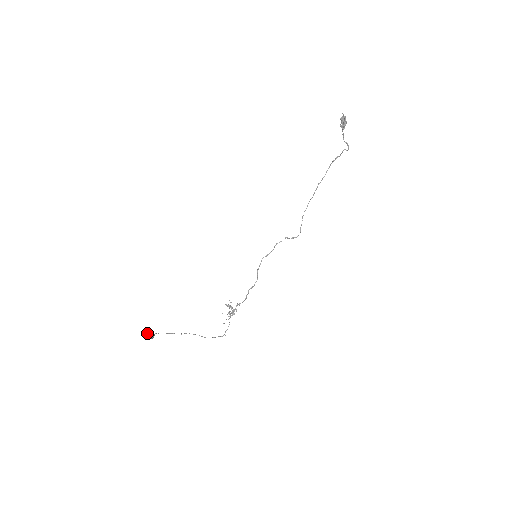
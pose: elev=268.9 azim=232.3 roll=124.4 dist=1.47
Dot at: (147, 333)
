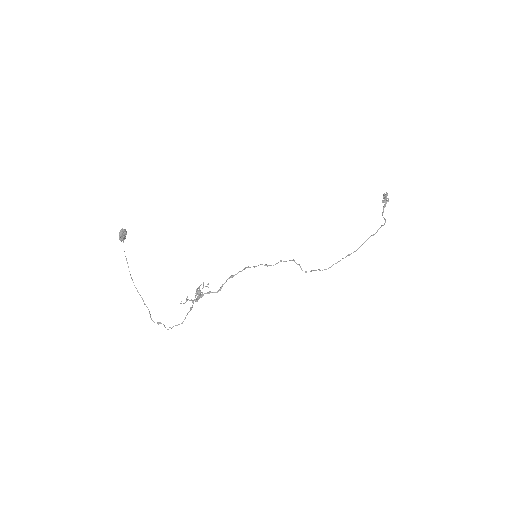
Dot at: (121, 230)
